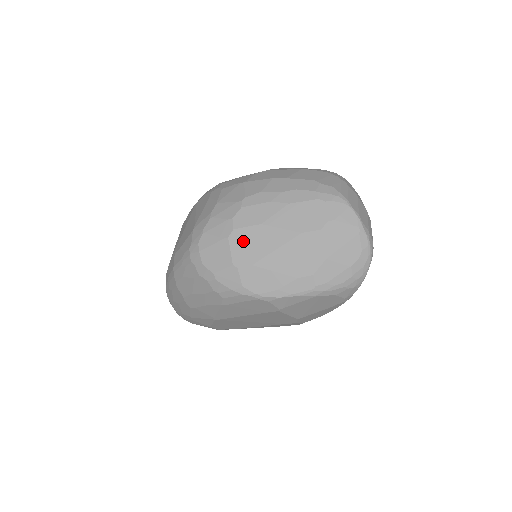
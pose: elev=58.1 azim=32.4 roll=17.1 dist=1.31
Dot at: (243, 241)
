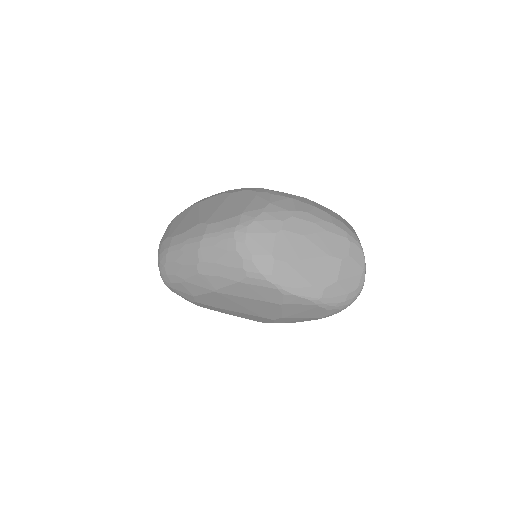
Dot at: (286, 241)
